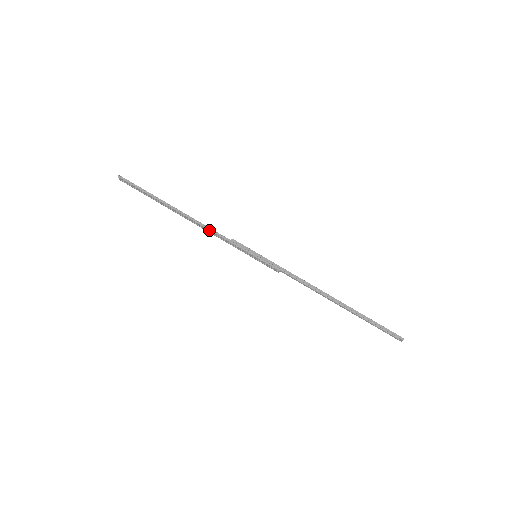
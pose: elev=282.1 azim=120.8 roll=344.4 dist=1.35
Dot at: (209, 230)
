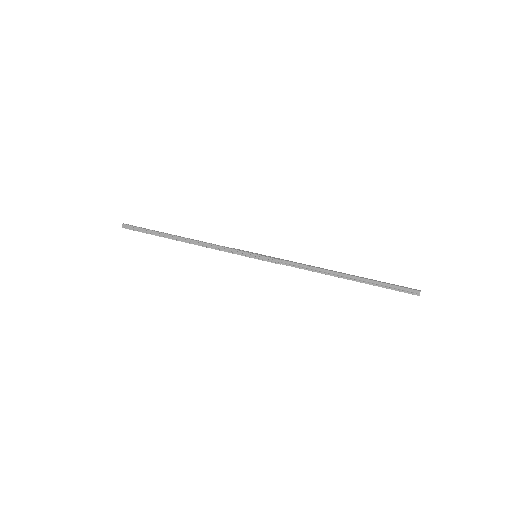
Dot at: (209, 244)
